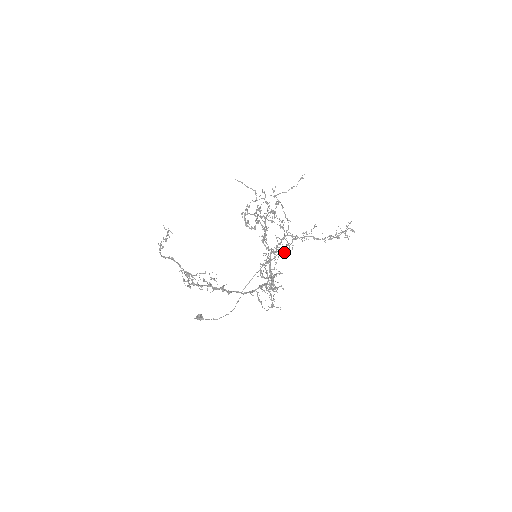
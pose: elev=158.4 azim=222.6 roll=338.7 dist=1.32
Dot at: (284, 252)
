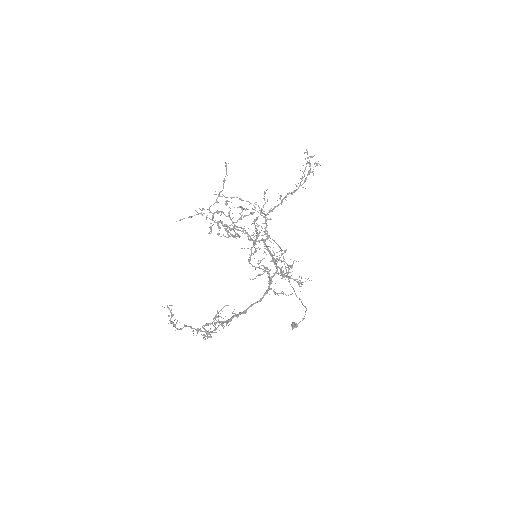
Dot at: (255, 241)
